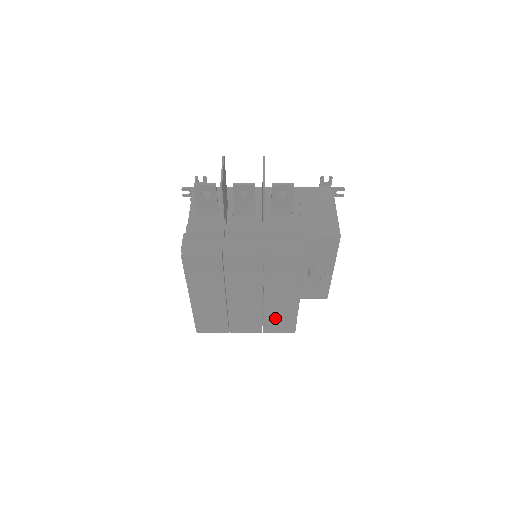
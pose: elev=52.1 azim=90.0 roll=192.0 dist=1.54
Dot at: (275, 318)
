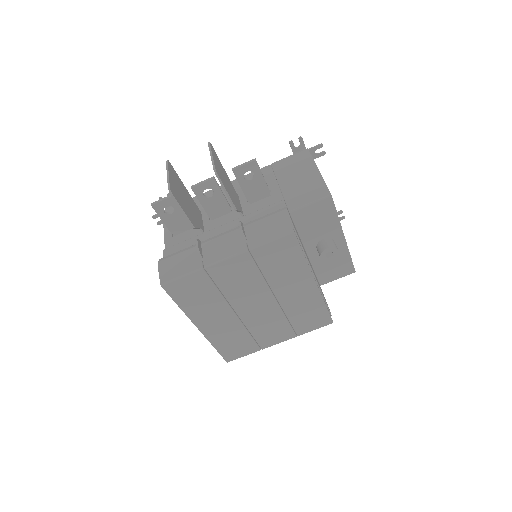
Dot at: (302, 315)
